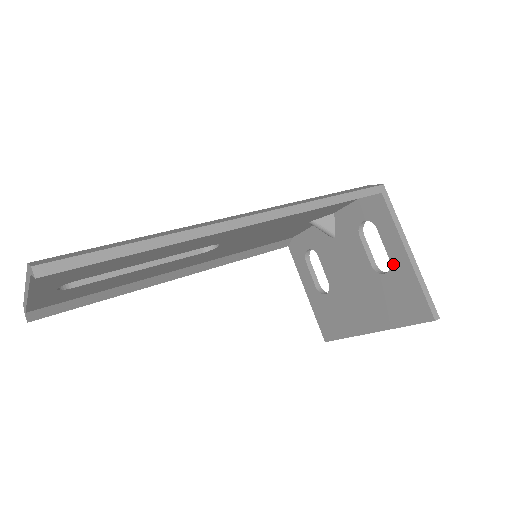
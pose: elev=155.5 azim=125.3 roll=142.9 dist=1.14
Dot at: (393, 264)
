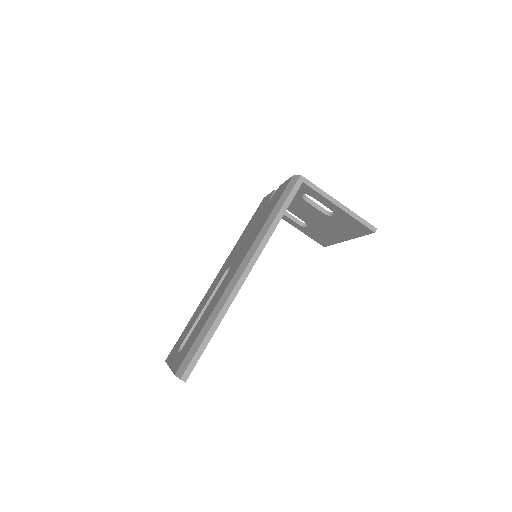
Dot at: (334, 212)
